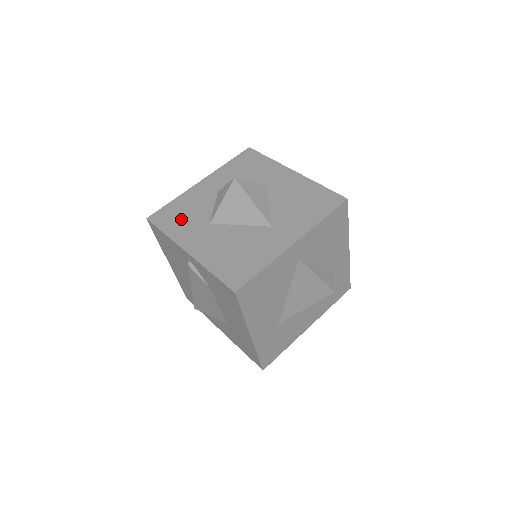
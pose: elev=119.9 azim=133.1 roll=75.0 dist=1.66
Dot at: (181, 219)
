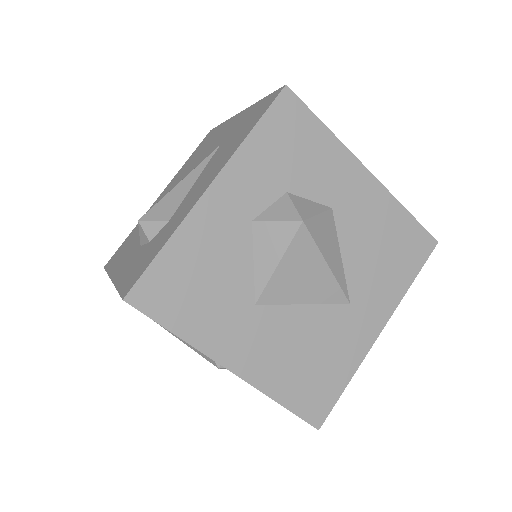
Dot at: (200, 298)
